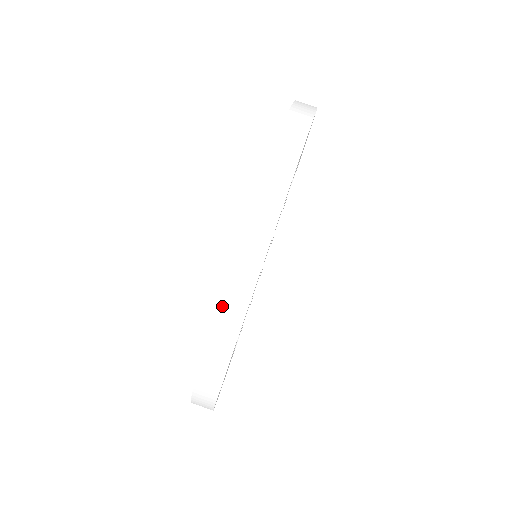
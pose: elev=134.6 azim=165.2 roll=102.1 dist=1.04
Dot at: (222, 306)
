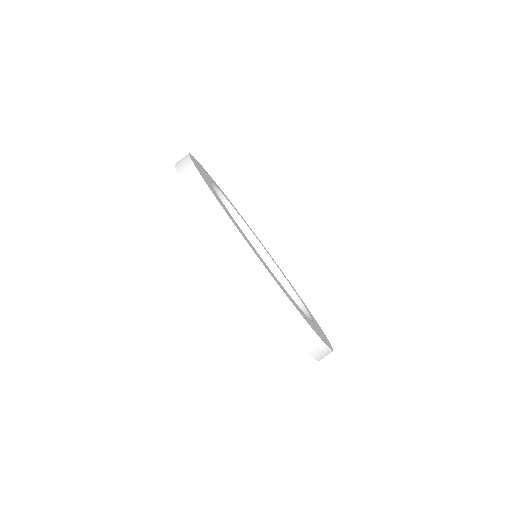
Dot at: (288, 325)
